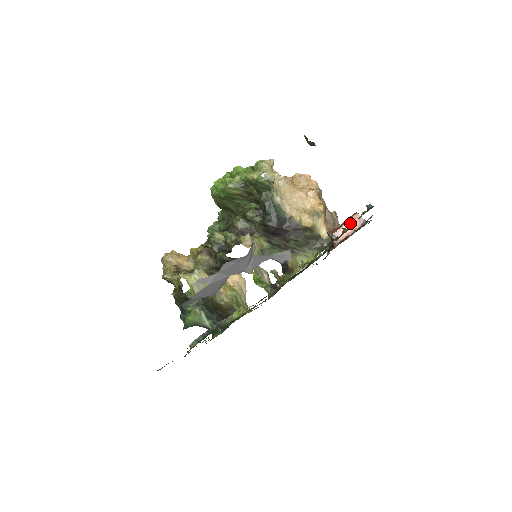
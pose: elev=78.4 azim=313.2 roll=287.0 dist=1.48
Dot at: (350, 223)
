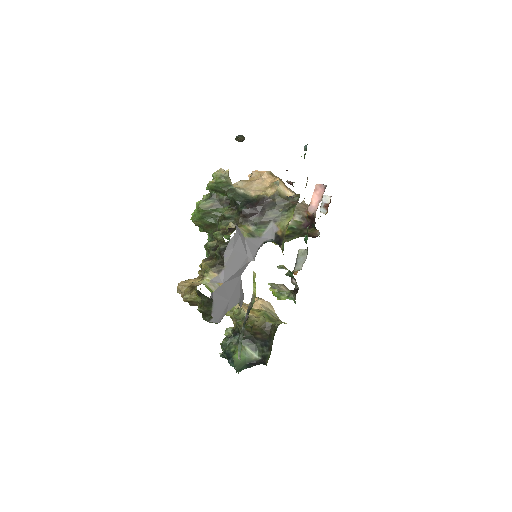
Dot at: (315, 194)
